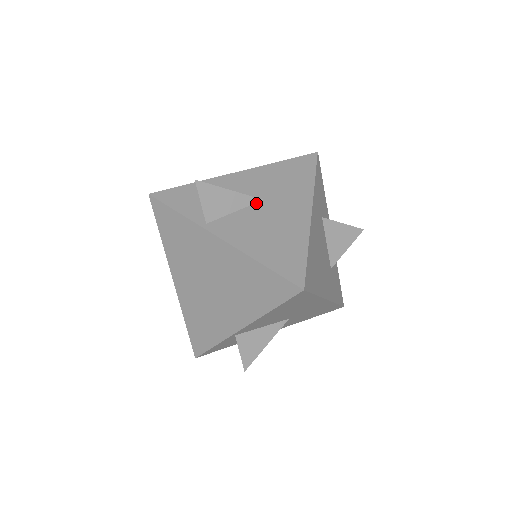
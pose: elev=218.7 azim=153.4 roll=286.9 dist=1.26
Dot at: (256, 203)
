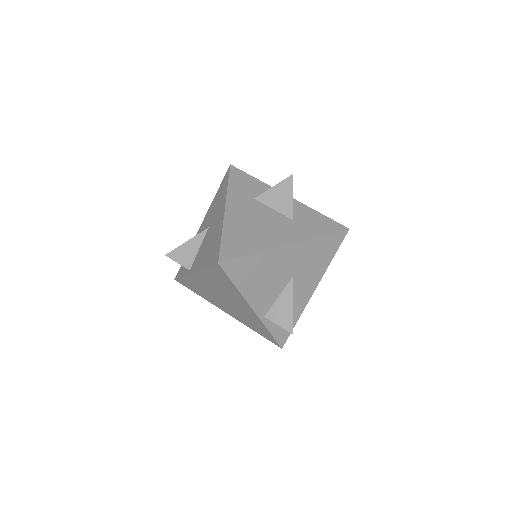
Dot at: (206, 233)
